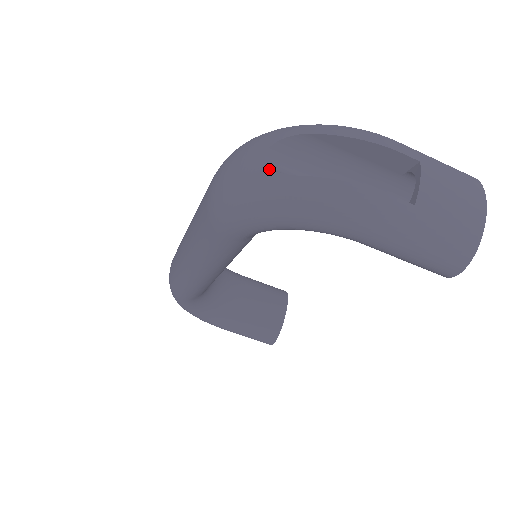
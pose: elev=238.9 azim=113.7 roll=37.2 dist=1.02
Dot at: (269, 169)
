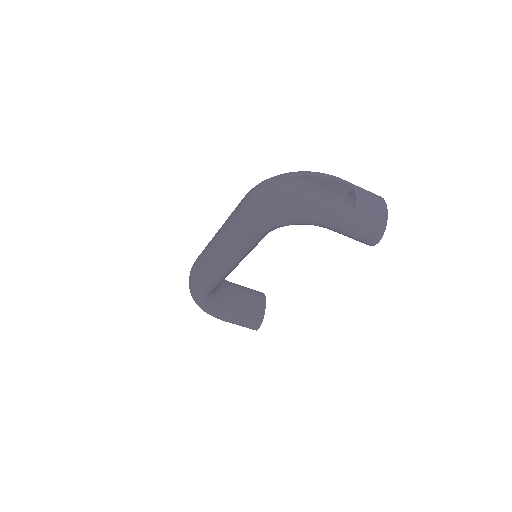
Dot at: (282, 193)
